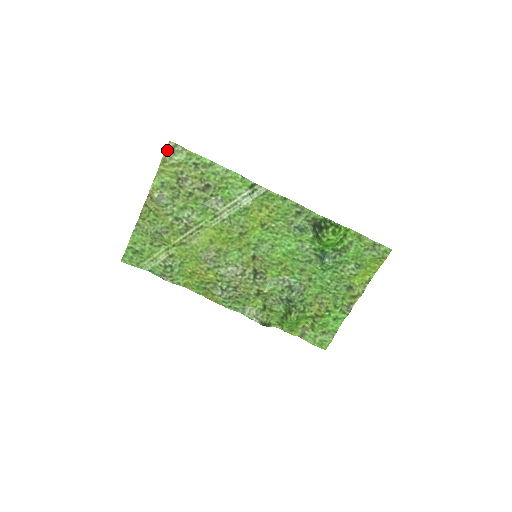
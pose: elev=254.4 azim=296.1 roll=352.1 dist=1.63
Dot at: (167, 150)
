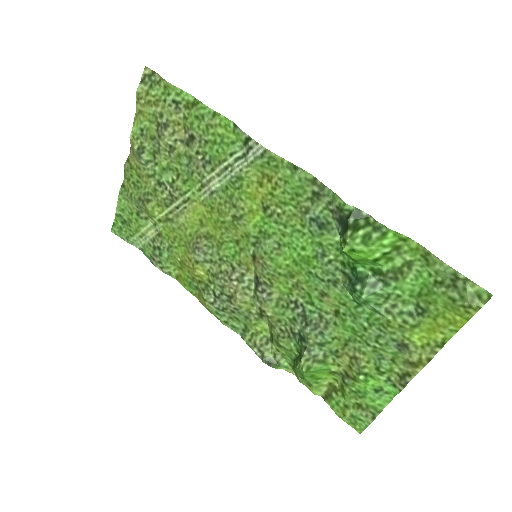
Dot at: (143, 80)
